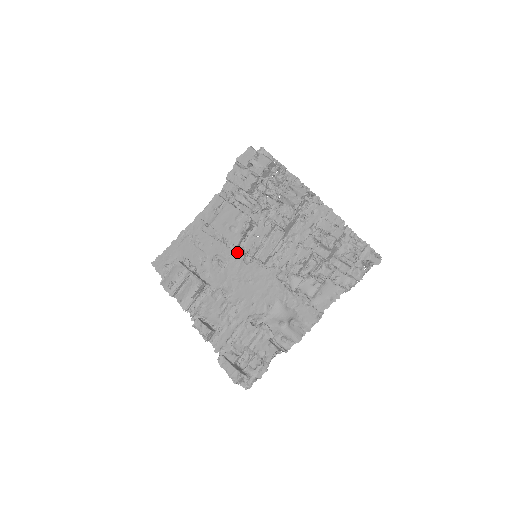
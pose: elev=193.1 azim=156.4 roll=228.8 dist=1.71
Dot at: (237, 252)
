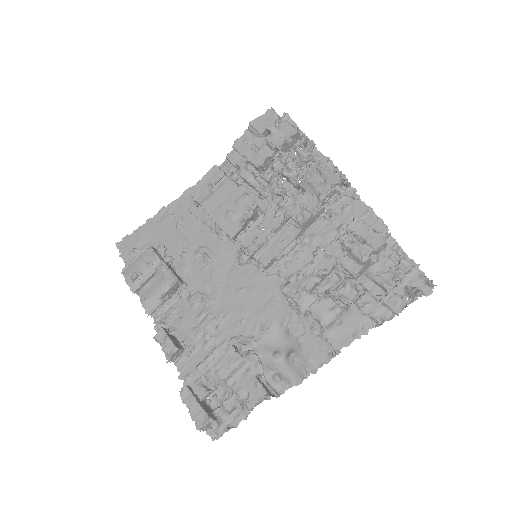
Dot at: (231, 247)
